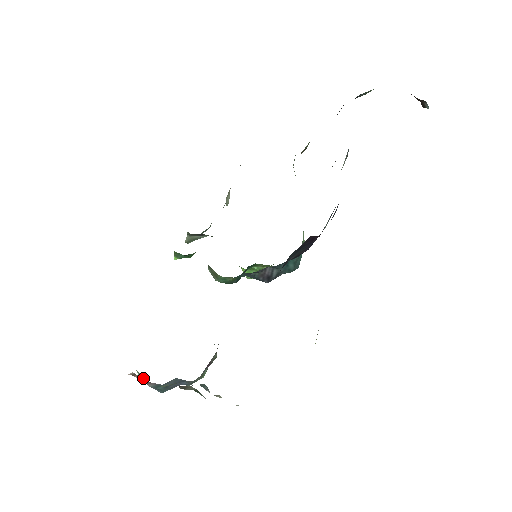
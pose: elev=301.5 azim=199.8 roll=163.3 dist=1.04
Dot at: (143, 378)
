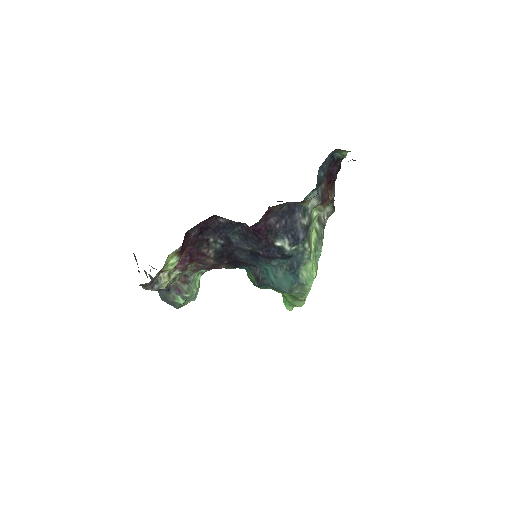
Dot at: occluded
